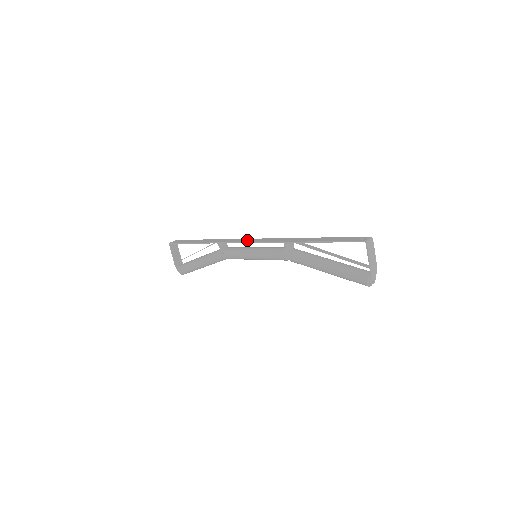
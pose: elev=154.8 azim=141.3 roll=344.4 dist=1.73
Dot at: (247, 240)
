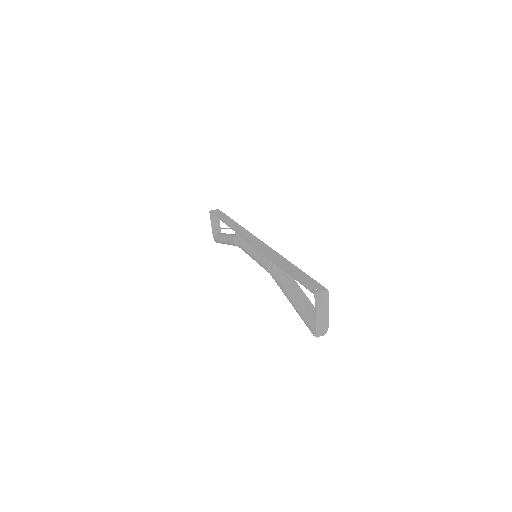
Dot at: (251, 238)
